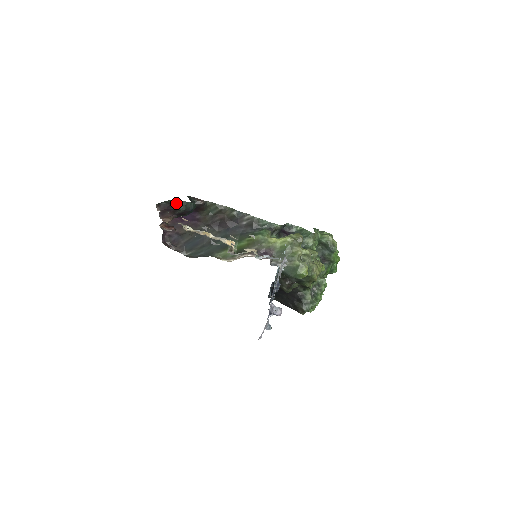
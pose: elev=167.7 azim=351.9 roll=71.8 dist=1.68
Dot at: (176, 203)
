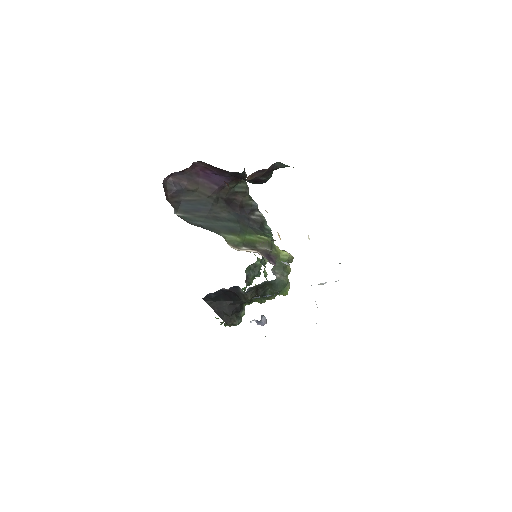
Dot at: occluded
